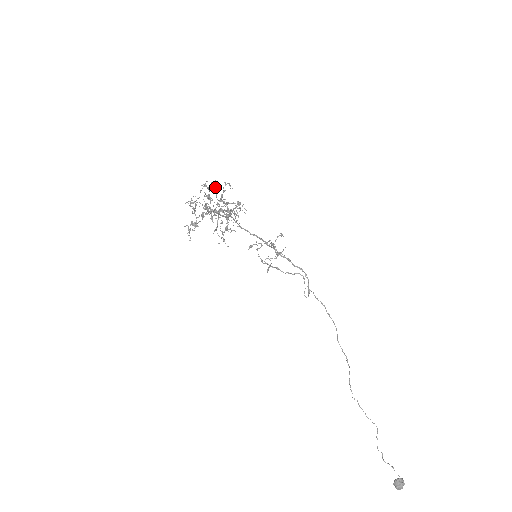
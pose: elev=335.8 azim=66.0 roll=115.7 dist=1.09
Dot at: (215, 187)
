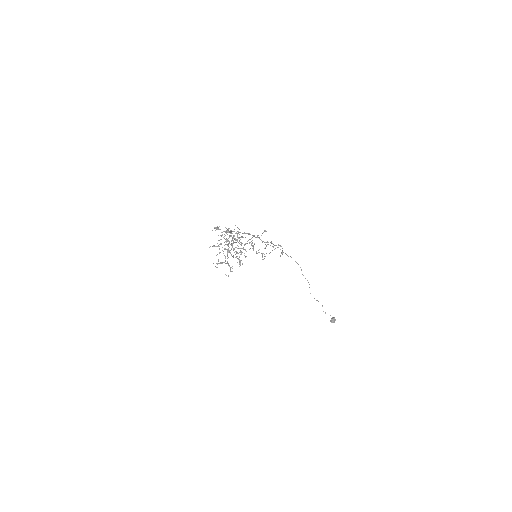
Dot at: occluded
